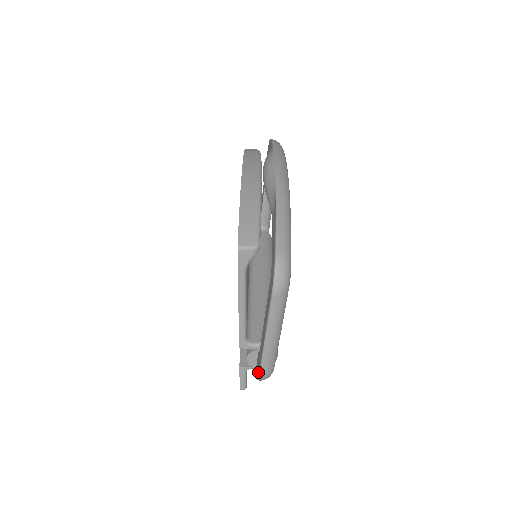
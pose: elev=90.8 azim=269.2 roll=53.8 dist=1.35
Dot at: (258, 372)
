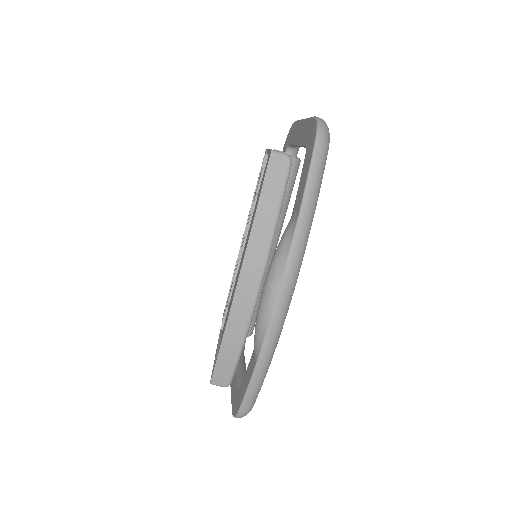
Dot at: occluded
